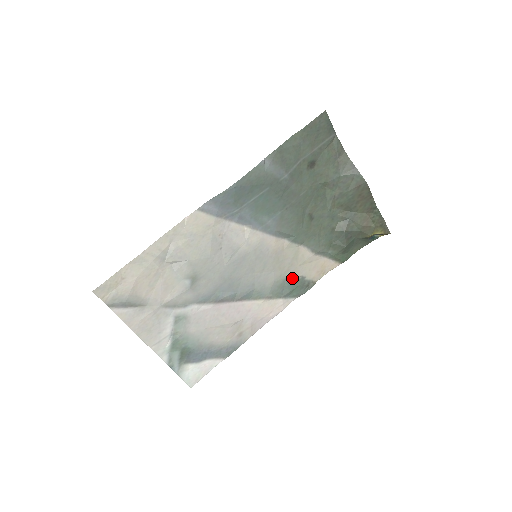
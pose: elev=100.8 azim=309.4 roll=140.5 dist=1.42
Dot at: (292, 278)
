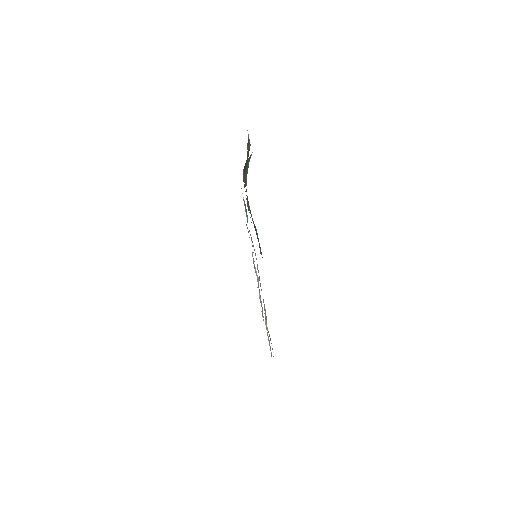
Dot at: (247, 222)
